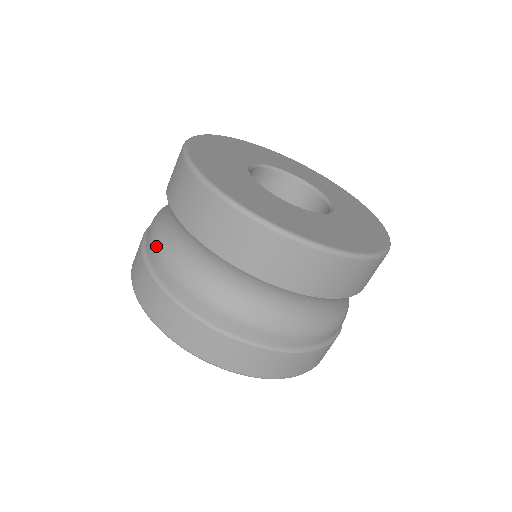
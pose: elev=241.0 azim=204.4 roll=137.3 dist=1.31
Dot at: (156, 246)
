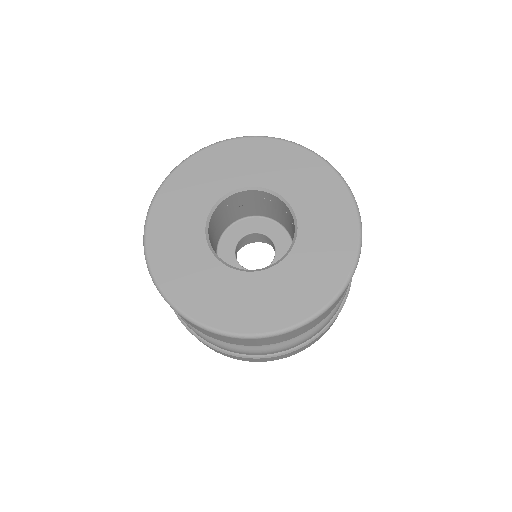
Dot at: occluded
